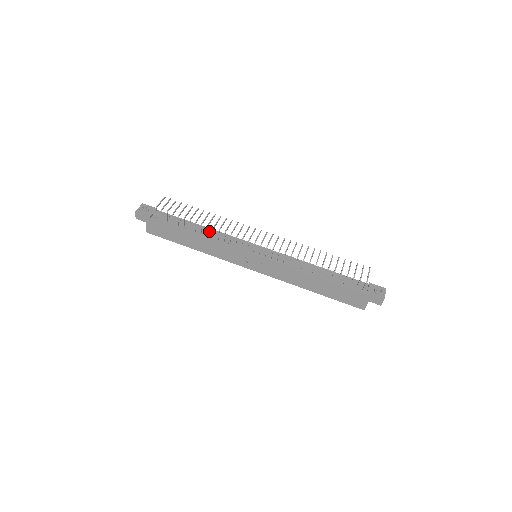
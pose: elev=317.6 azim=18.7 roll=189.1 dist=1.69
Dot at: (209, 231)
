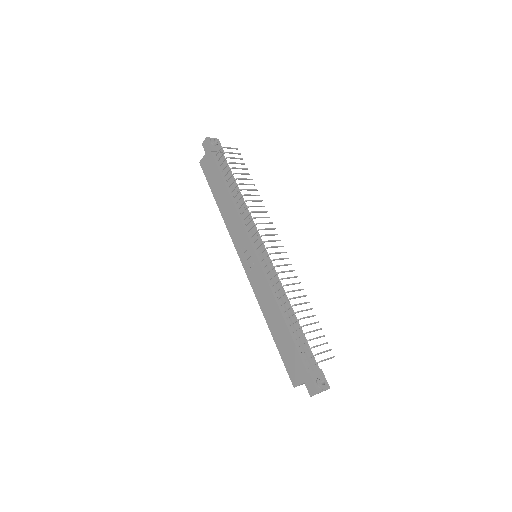
Dot at: (242, 202)
